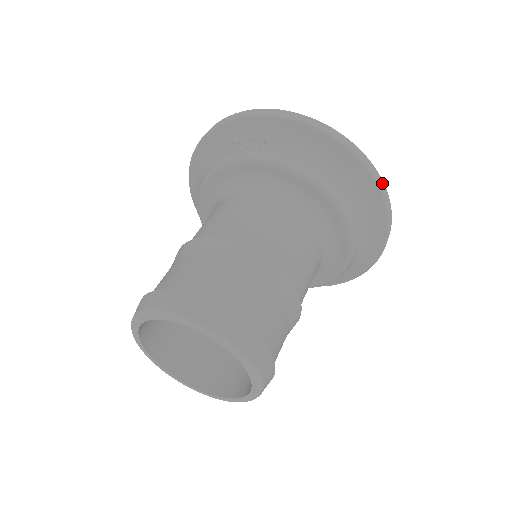
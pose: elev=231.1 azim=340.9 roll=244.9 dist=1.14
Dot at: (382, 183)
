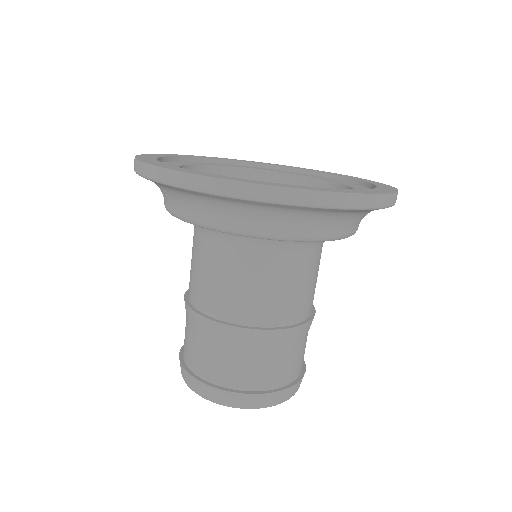
Dot at: (260, 188)
